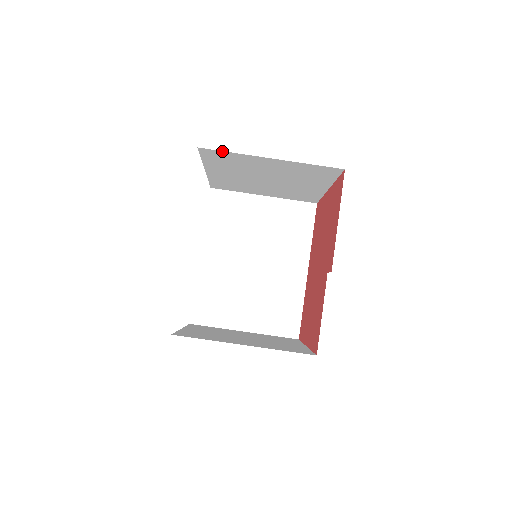
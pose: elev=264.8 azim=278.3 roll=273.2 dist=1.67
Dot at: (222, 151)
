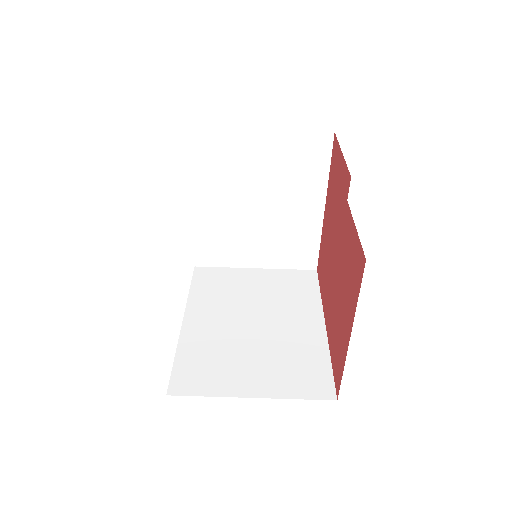
Dot at: (210, 129)
